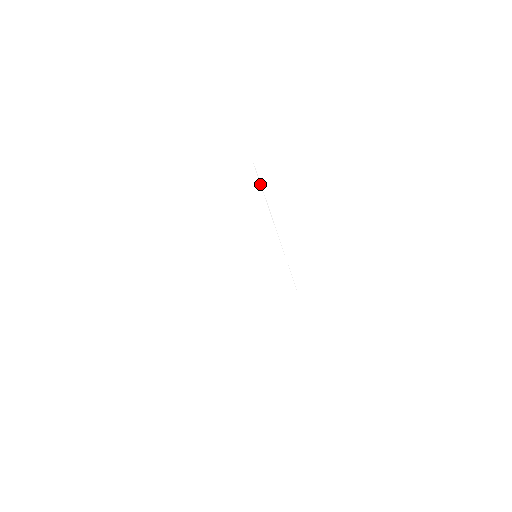
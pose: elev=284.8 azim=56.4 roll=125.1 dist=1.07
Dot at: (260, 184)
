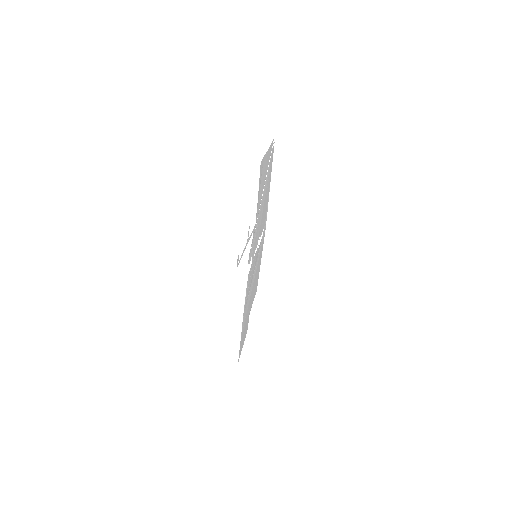
Dot at: (272, 151)
